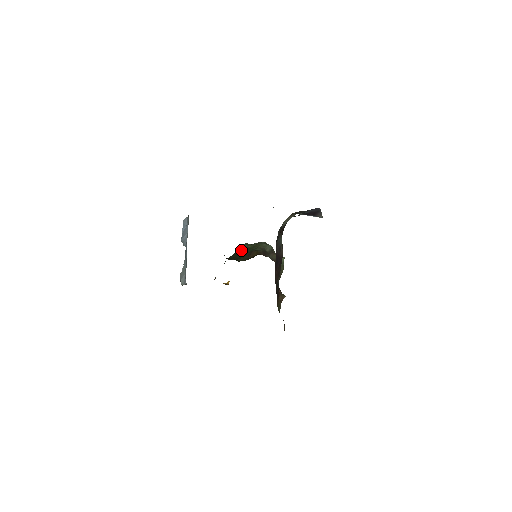
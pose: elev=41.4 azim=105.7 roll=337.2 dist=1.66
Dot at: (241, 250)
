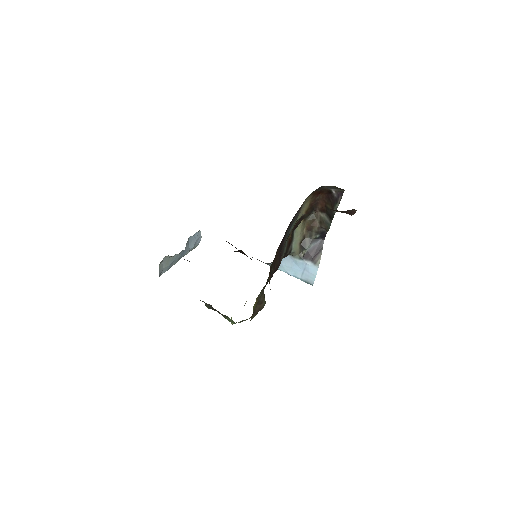
Dot at: occluded
